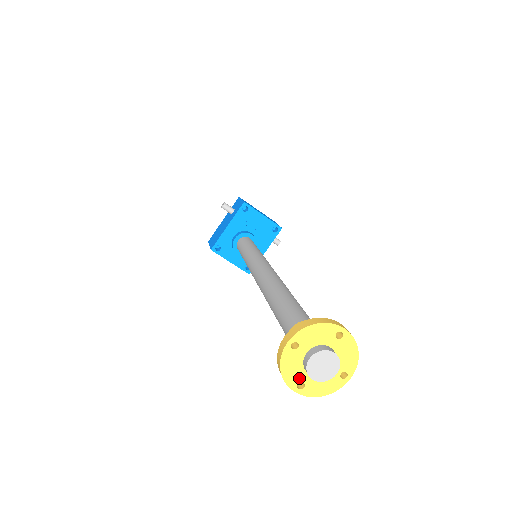
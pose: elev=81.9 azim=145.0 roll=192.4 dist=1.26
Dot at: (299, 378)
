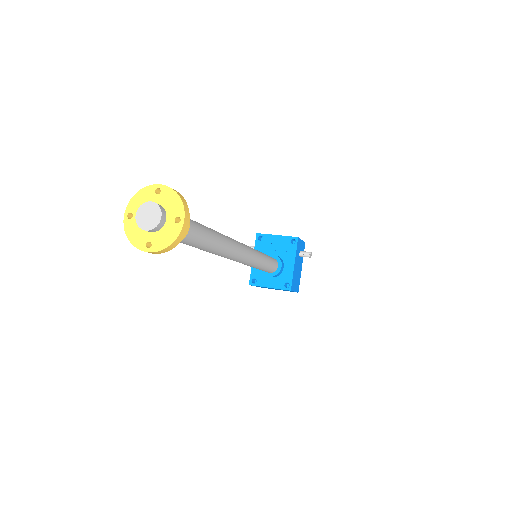
Dot at: (144, 239)
